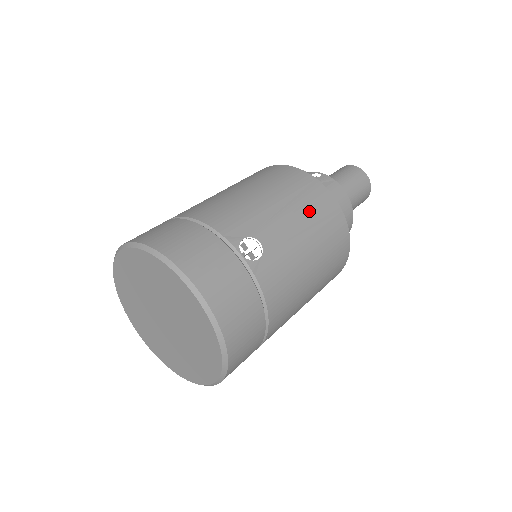
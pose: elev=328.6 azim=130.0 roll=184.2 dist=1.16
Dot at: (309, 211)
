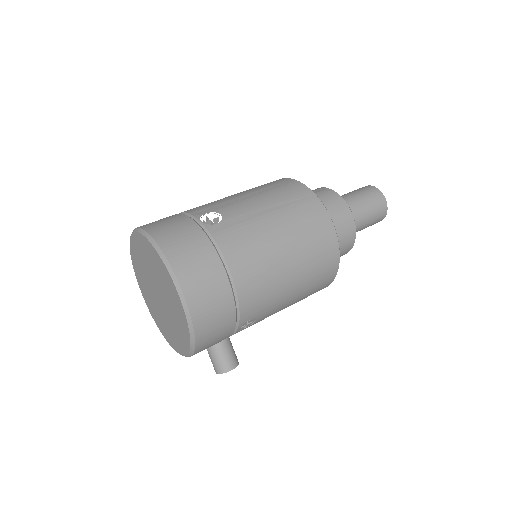
Dot at: (277, 196)
